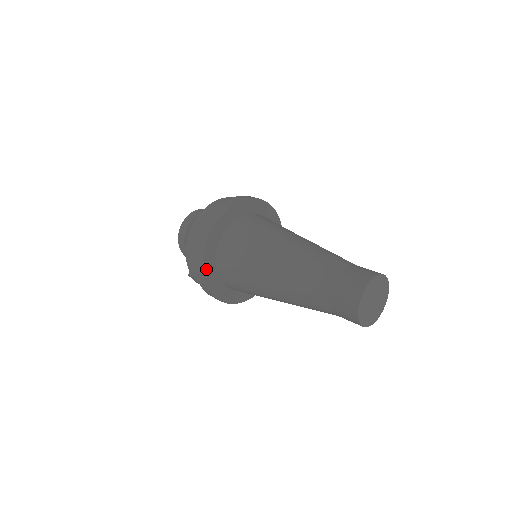
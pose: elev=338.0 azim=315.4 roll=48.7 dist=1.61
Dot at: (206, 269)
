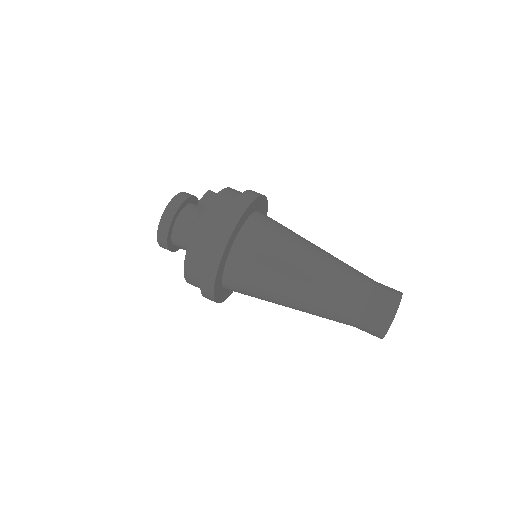
Dot at: (224, 298)
